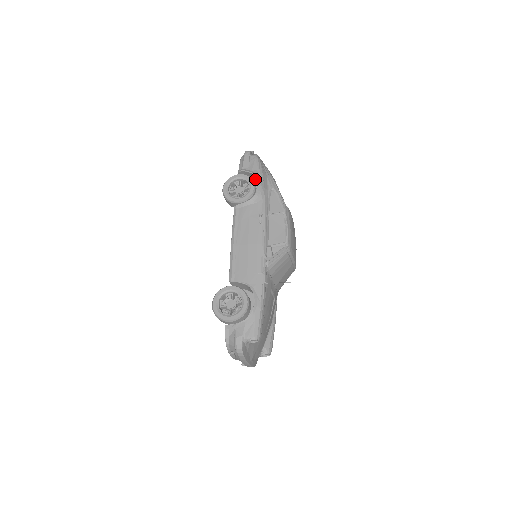
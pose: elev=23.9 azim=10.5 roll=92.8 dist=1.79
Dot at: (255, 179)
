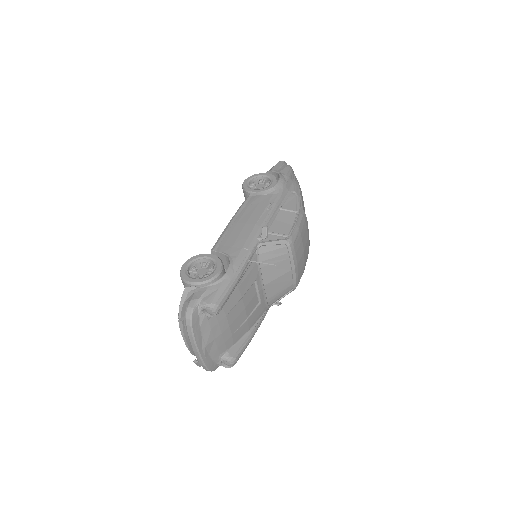
Dot at: occluded
